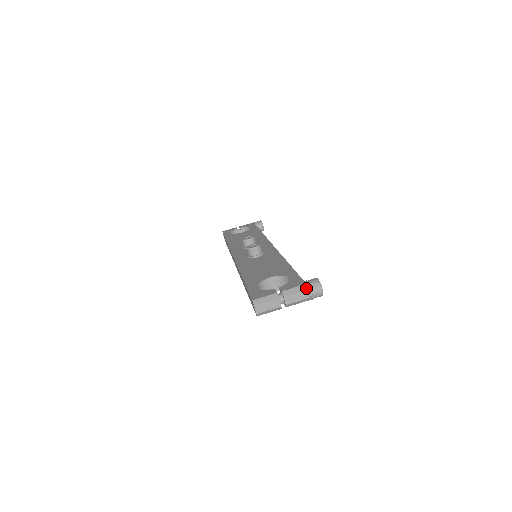
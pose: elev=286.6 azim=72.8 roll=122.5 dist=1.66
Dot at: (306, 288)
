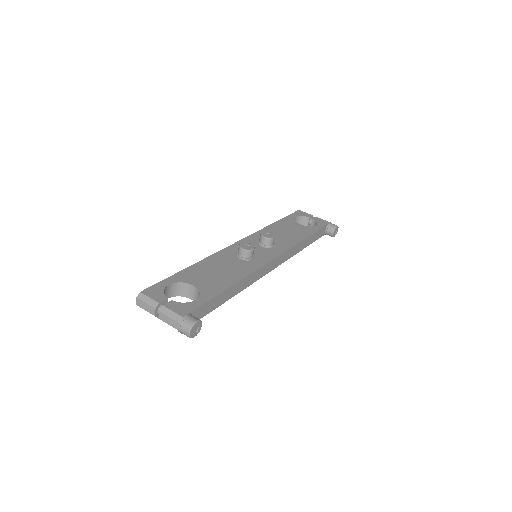
Dot at: (179, 320)
